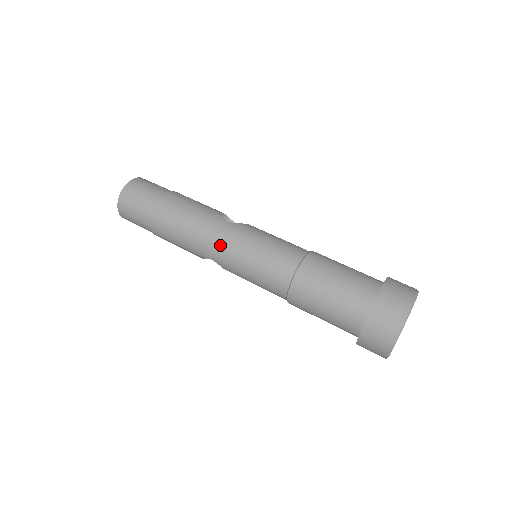
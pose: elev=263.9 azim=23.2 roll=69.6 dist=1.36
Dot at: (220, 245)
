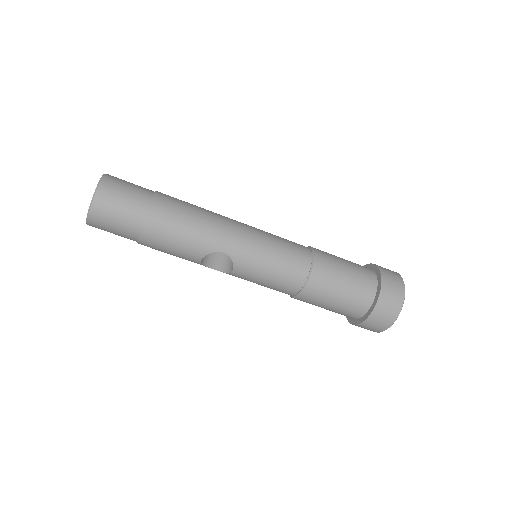
Dot at: (237, 234)
